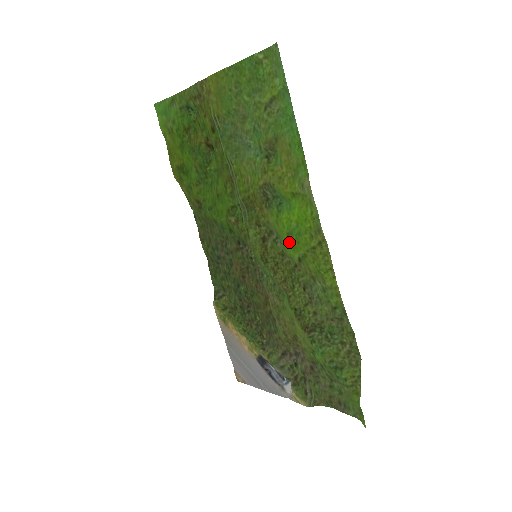
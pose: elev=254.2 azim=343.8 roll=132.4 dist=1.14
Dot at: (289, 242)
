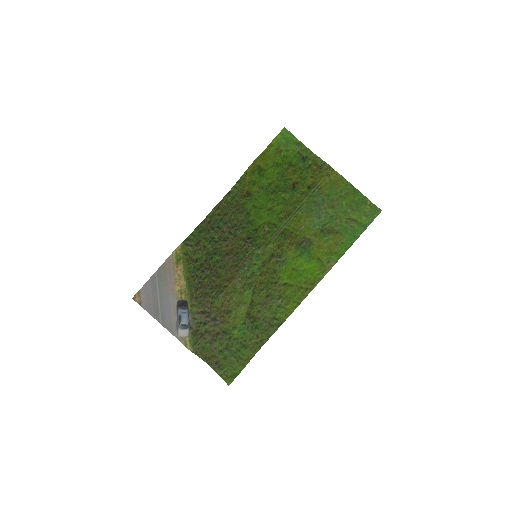
Dot at: (290, 272)
